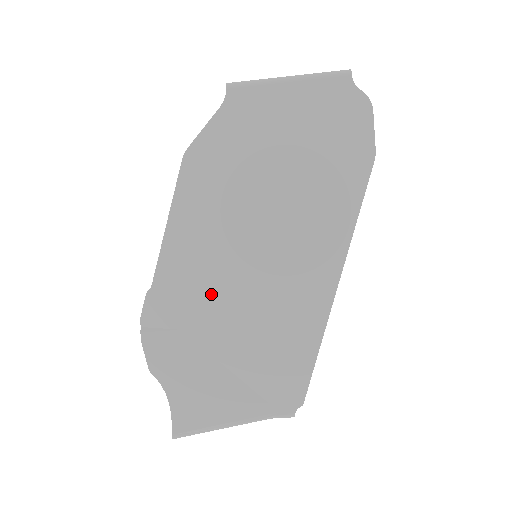
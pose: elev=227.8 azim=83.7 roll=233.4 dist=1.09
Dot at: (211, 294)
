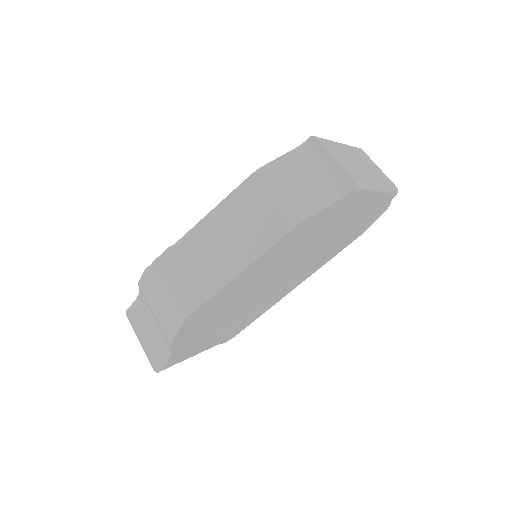
Dot at: (238, 299)
